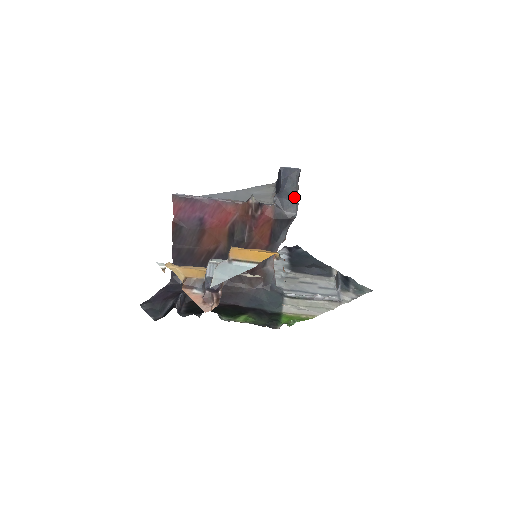
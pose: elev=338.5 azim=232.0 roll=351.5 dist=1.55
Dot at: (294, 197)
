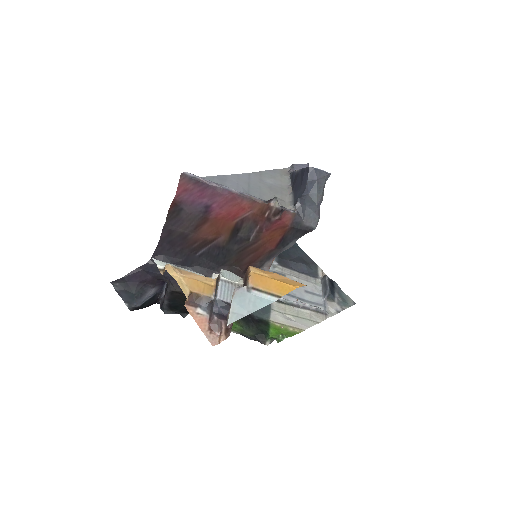
Dot at: (318, 207)
